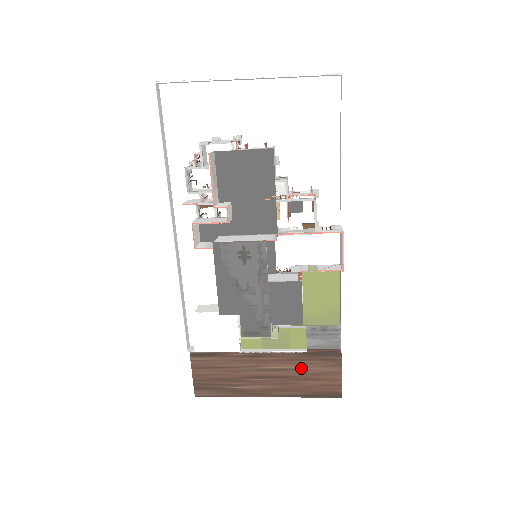
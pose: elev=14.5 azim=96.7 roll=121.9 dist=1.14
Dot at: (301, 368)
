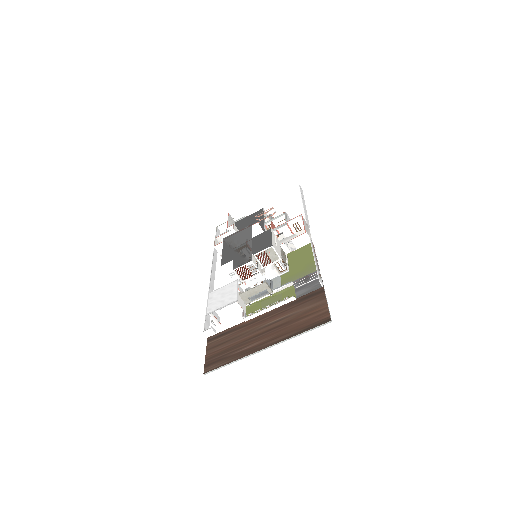
Dot at: (293, 314)
